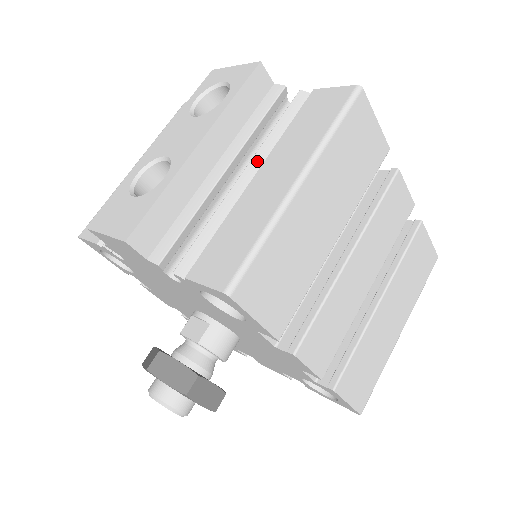
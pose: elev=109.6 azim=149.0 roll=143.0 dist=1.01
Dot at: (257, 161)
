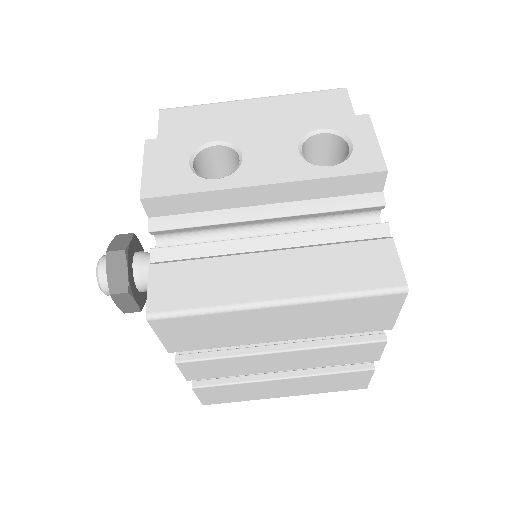
Dot at: (289, 240)
